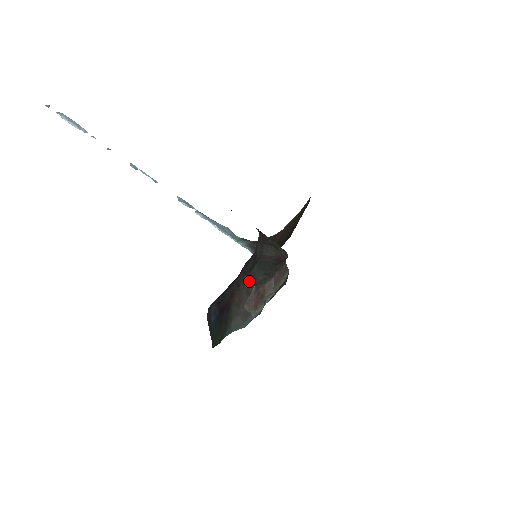
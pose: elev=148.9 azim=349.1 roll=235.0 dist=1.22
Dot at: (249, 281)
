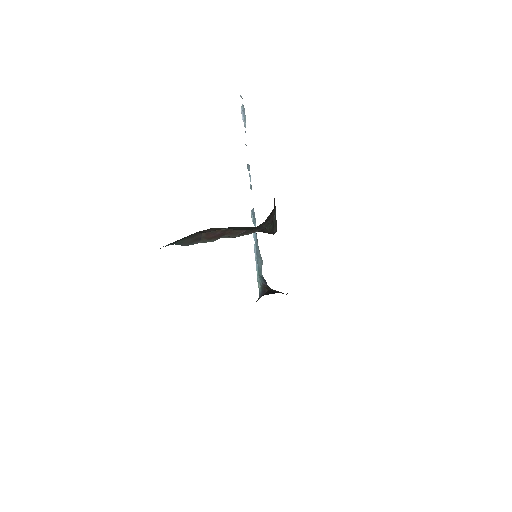
Dot at: (228, 227)
